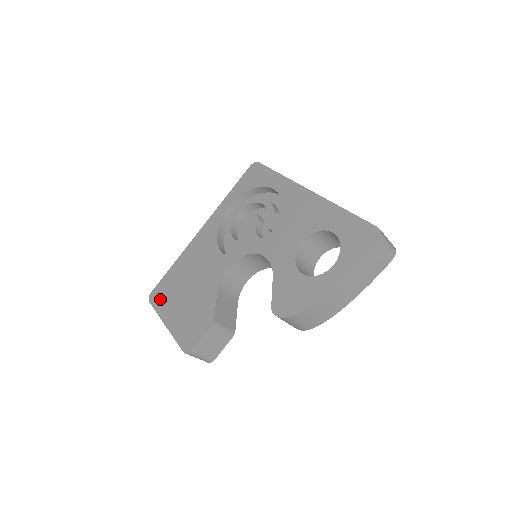
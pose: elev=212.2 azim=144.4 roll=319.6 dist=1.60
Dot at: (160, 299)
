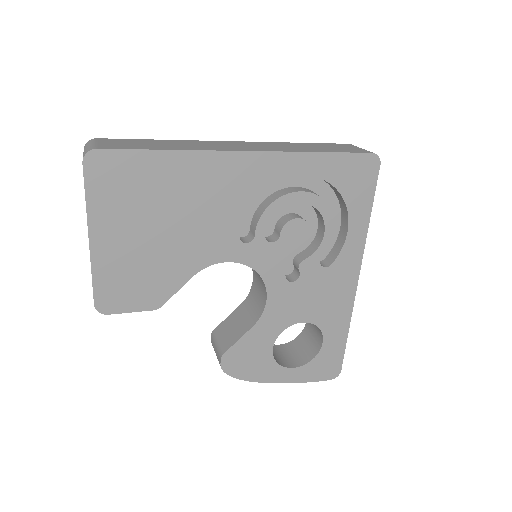
Dot at: (107, 186)
